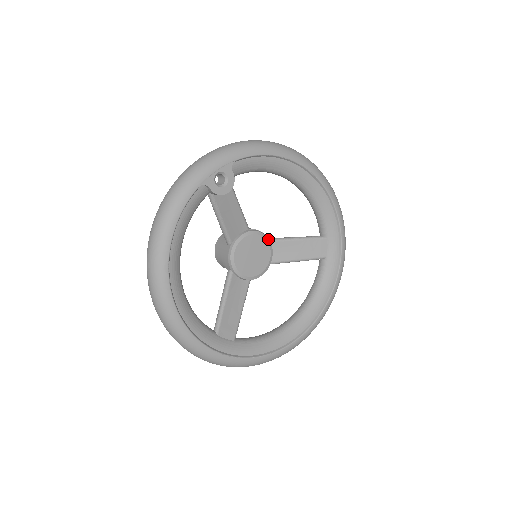
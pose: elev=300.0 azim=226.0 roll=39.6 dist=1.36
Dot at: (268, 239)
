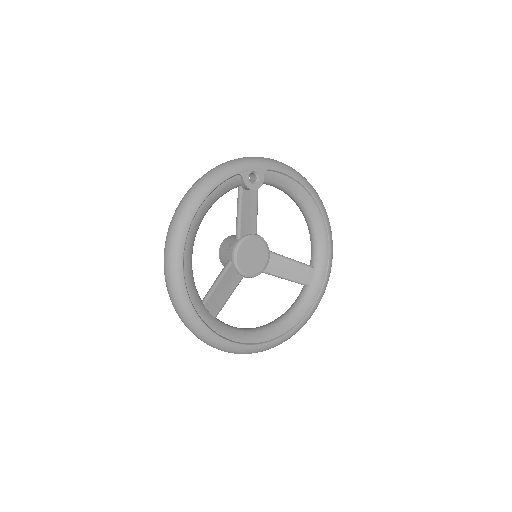
Dot at: occluded
